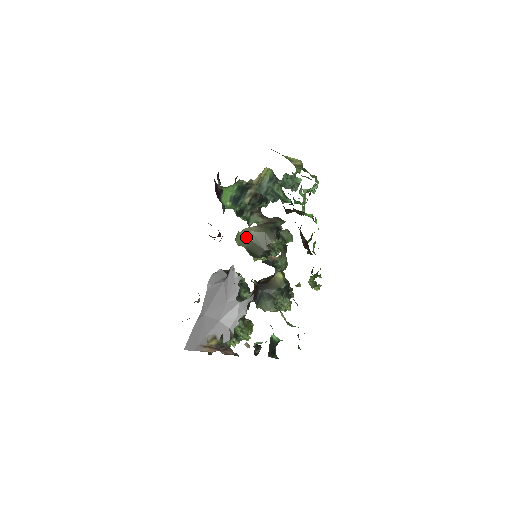
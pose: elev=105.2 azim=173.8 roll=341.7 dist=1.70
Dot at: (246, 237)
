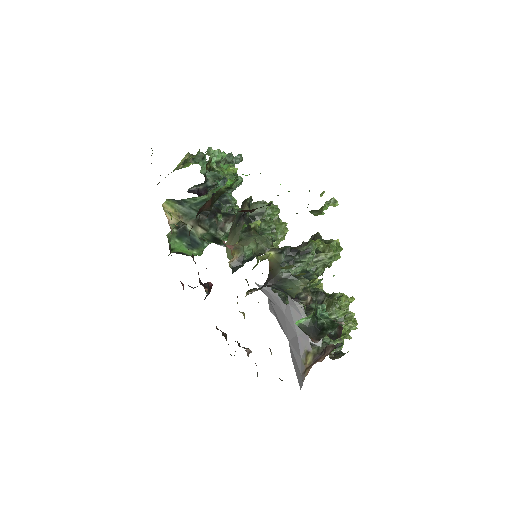
Dot at: occluded
